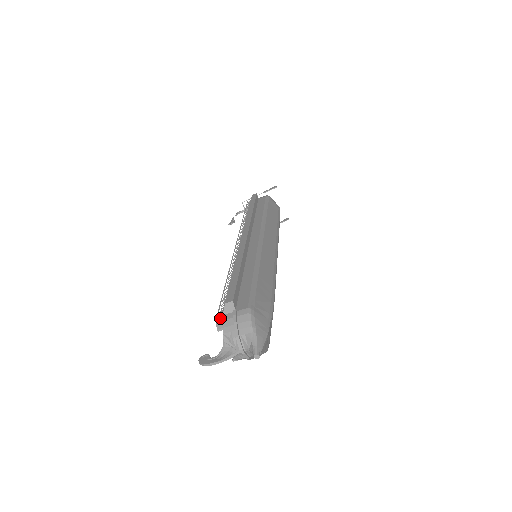
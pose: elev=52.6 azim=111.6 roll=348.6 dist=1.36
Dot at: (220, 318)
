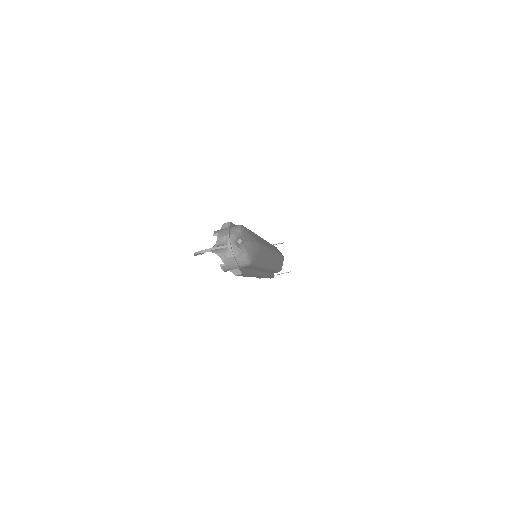
Dot at: (218, 230)
